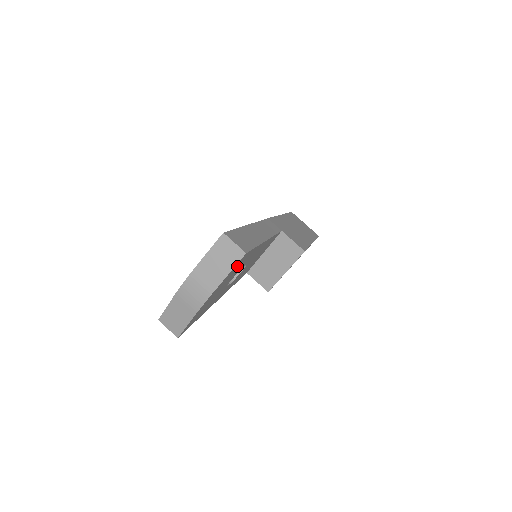
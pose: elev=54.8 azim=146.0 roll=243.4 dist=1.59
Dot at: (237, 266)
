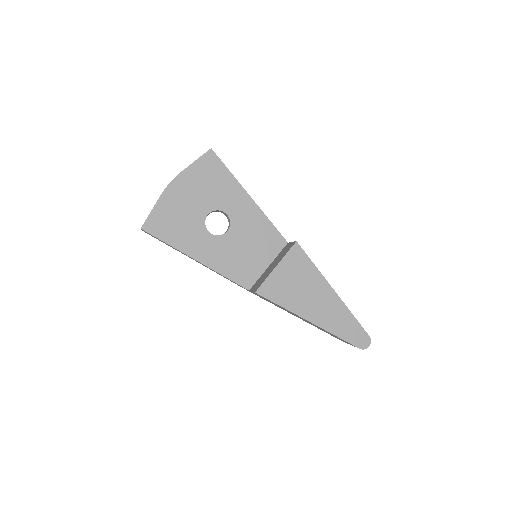
Dot at: (206, 169)
